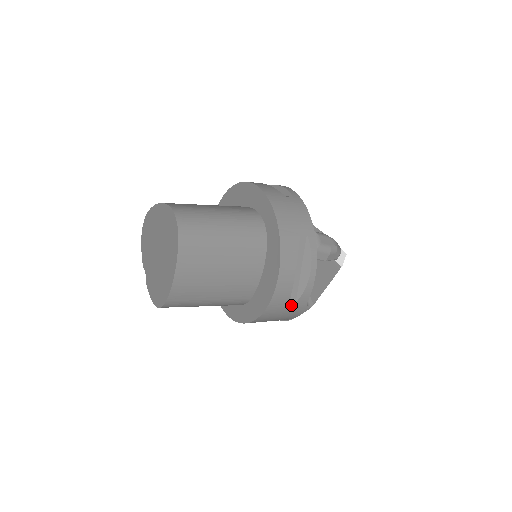
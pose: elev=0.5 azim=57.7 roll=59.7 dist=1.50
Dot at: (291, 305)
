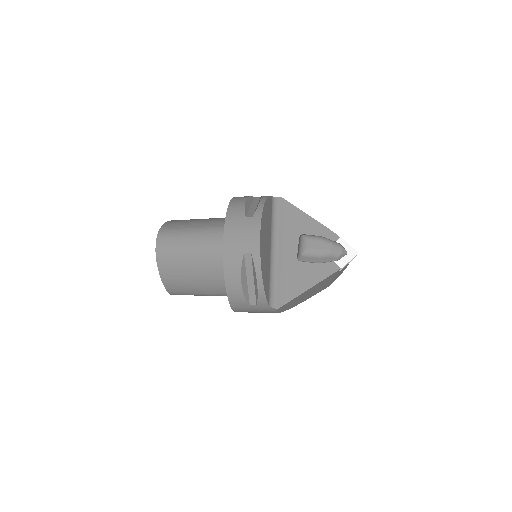
Dot at: (254, 306)
